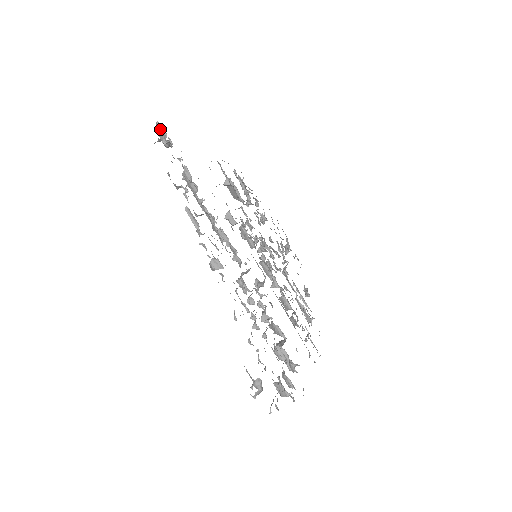
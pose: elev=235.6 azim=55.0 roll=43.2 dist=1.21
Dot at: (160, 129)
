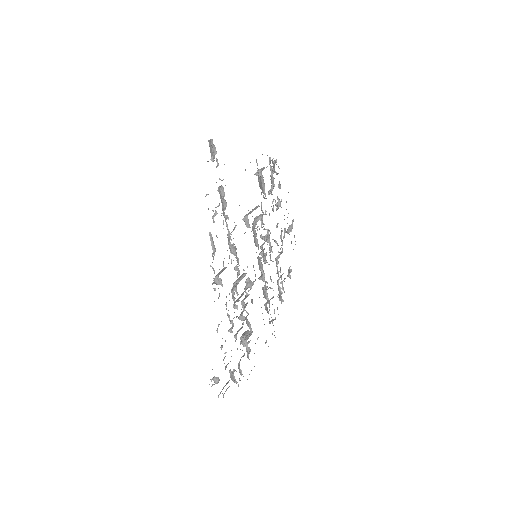
Dot at: (212, 149)
